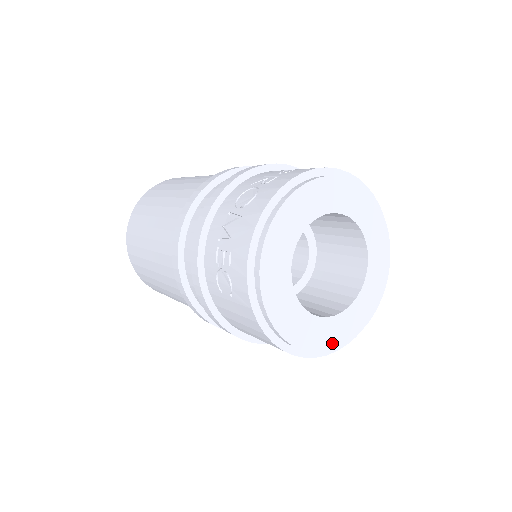
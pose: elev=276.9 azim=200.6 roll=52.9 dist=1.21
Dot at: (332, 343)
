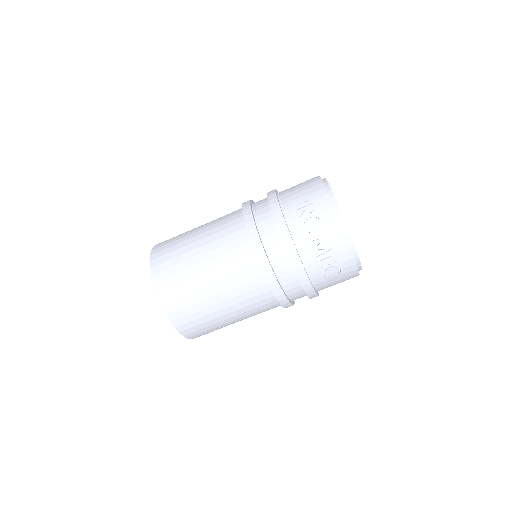
Dot at: occluded
